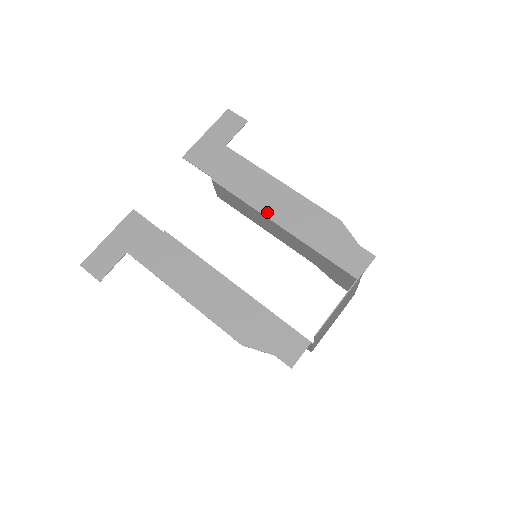
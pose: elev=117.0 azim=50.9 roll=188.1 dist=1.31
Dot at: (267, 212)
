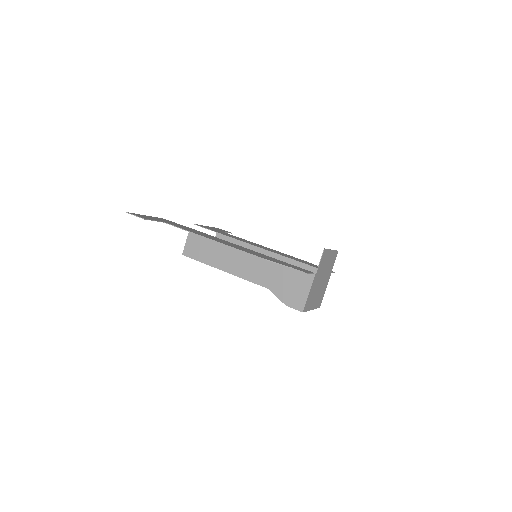
Dot at: (259, 247)
